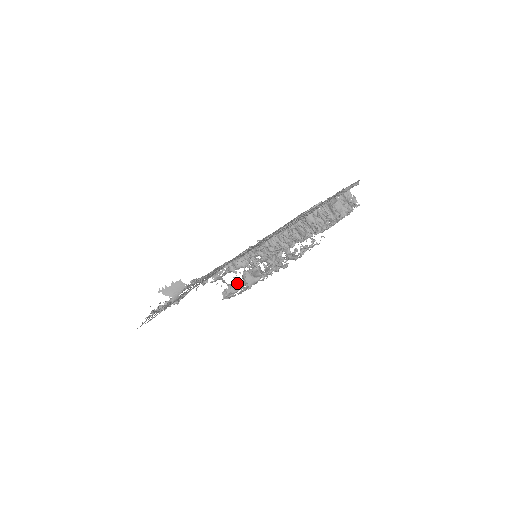
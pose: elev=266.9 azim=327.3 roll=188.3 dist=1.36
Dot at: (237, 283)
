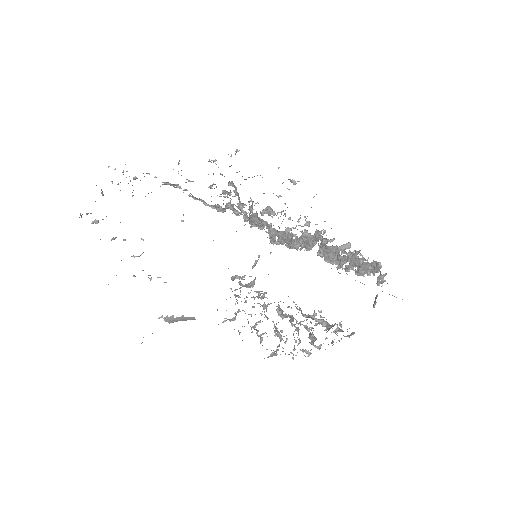
Dot at: (238, 311)
